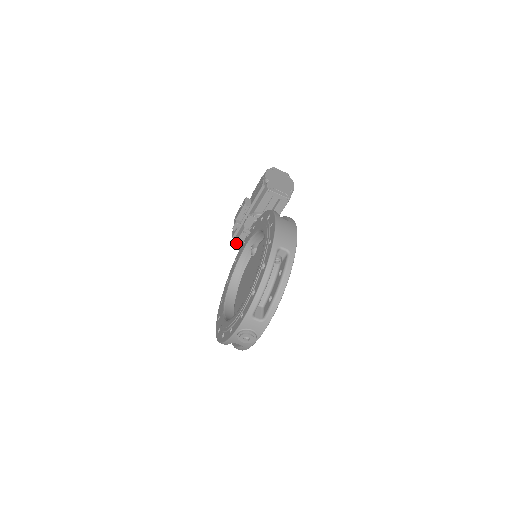
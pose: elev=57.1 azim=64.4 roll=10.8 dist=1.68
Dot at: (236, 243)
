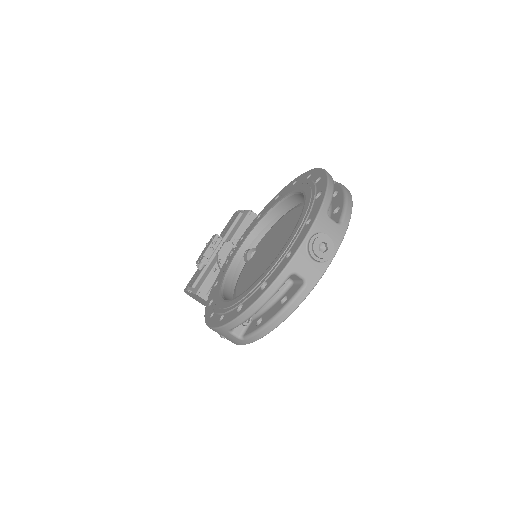
Dot at: (201, 287)
